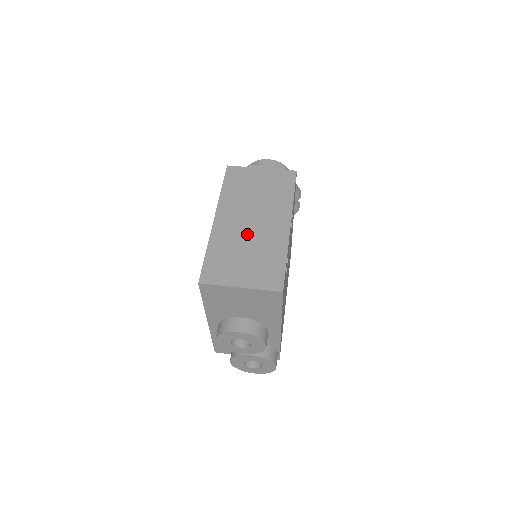
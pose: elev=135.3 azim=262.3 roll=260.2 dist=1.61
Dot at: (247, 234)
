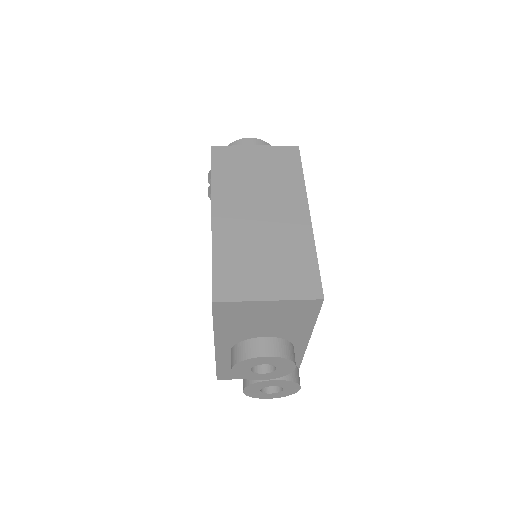
Dot at: (259, 230)
